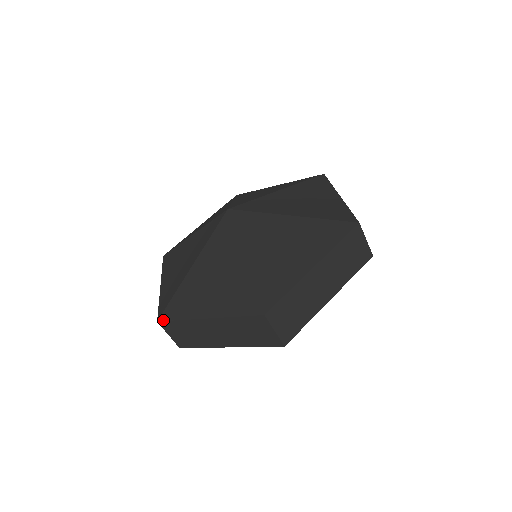
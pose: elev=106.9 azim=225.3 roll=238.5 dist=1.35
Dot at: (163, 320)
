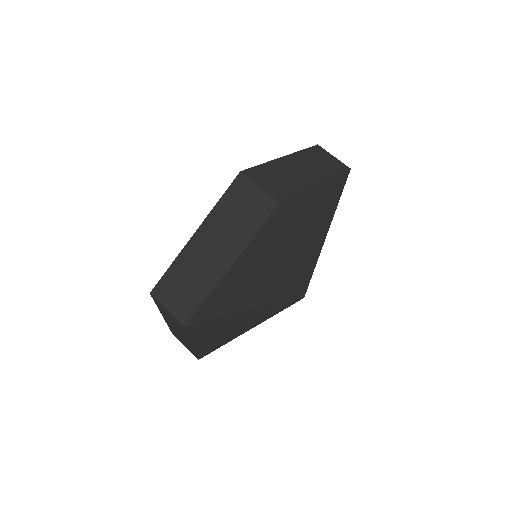
Dot at: (246, 169)
